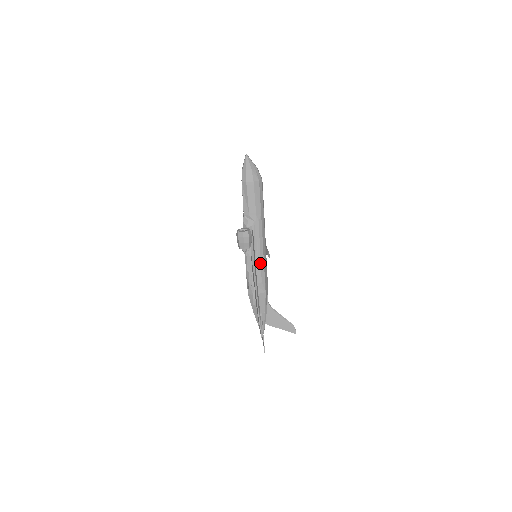
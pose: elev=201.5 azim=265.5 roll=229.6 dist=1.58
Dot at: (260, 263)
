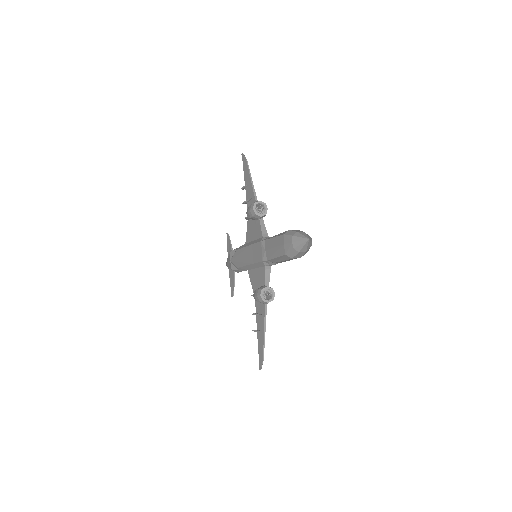
Dot at: occluded
